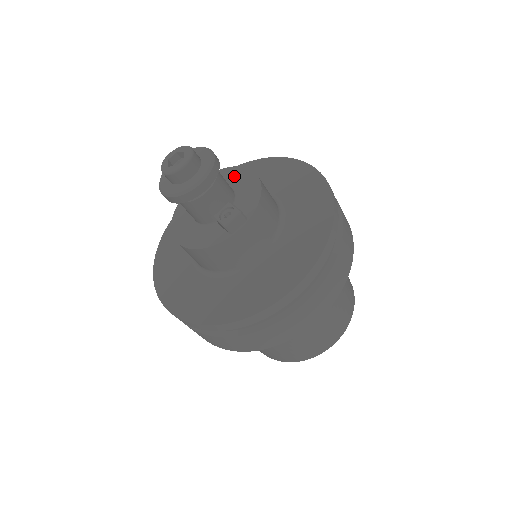
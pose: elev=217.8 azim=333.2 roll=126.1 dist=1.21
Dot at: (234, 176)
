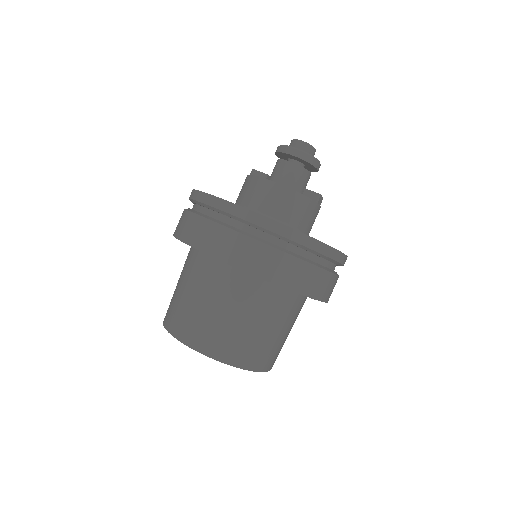
Dot at: occluded
